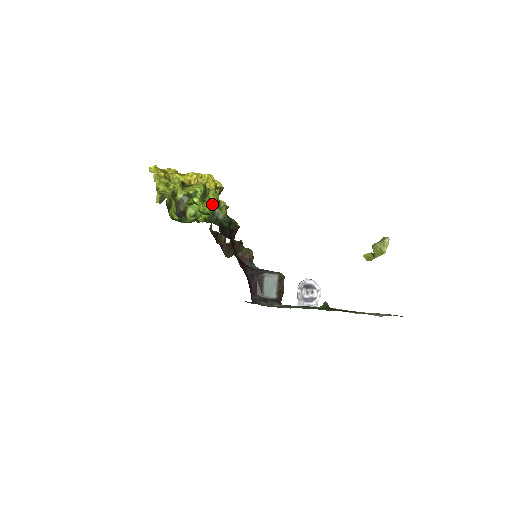
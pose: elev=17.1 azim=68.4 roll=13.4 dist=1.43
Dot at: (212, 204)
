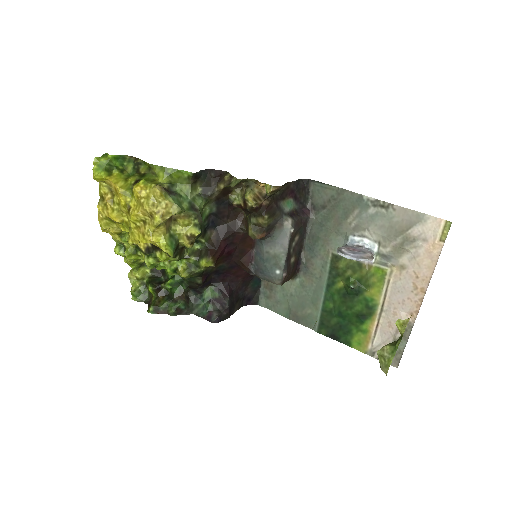
Dot at: (170, 274)
